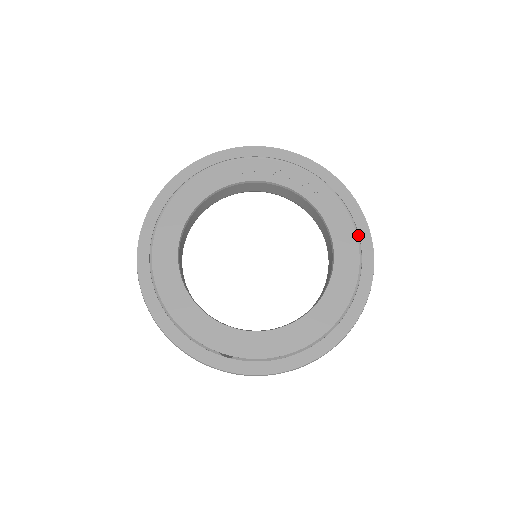
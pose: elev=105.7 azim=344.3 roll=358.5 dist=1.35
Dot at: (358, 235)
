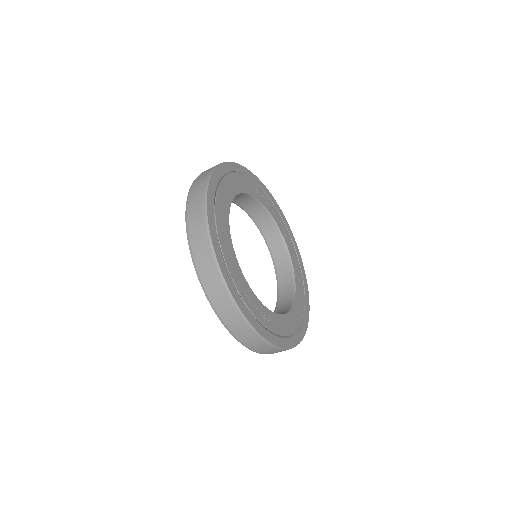
Dot at: (303, 280)
